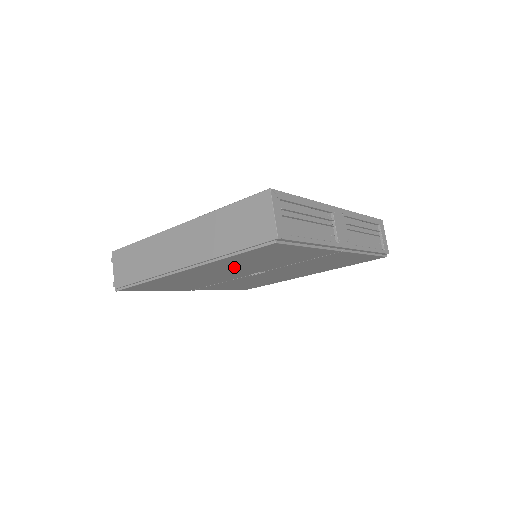
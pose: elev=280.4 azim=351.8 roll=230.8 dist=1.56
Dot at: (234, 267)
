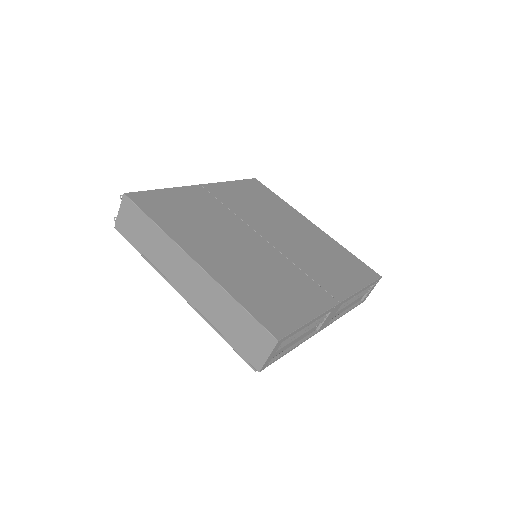
Dot at: occluded
